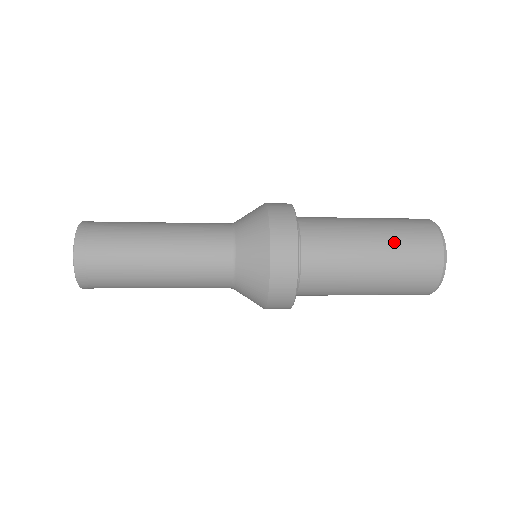
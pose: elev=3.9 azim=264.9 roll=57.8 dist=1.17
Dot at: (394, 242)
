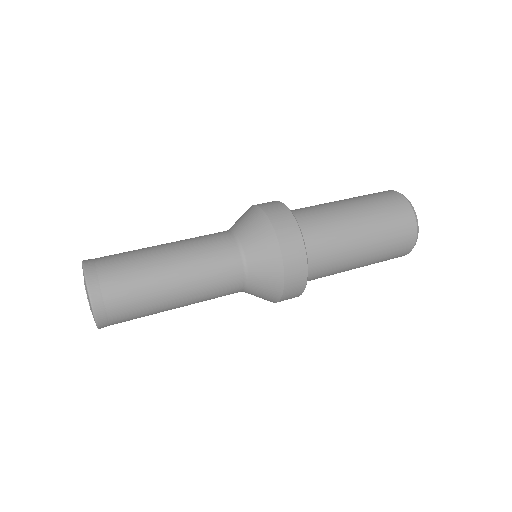
Dot at: (373, 212)
